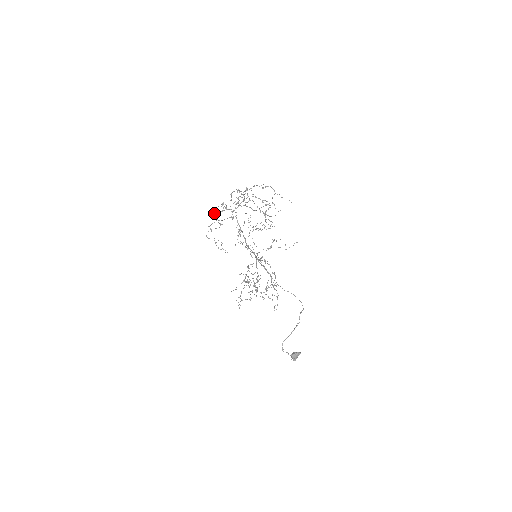
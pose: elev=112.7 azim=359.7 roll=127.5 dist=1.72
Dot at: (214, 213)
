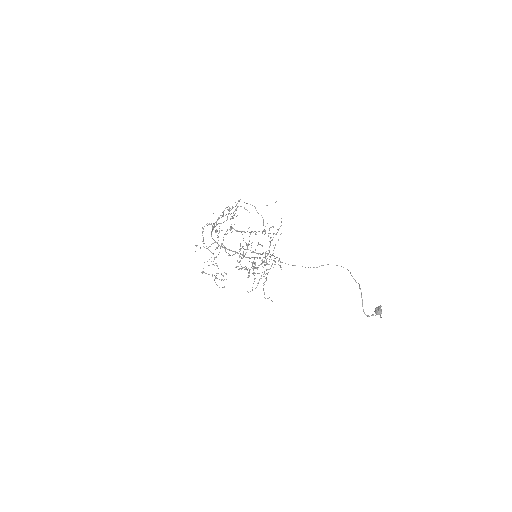
Dot at: occluded
